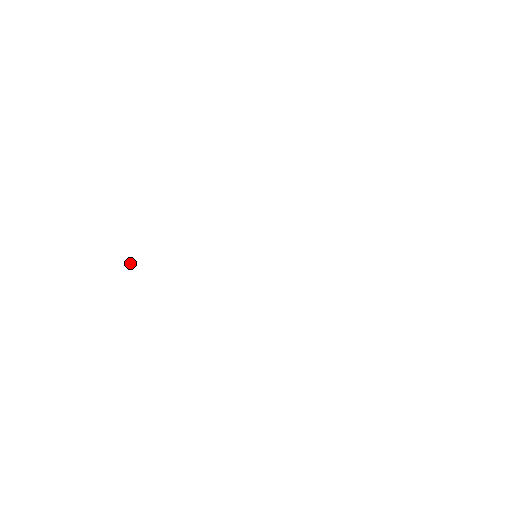
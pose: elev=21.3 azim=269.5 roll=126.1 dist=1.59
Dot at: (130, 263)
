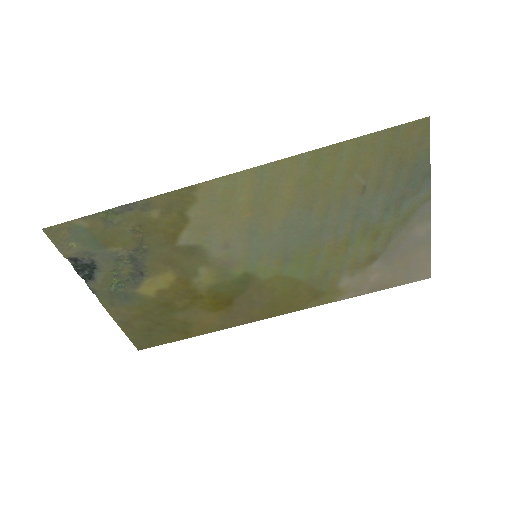
Dot at: (85, 281)
